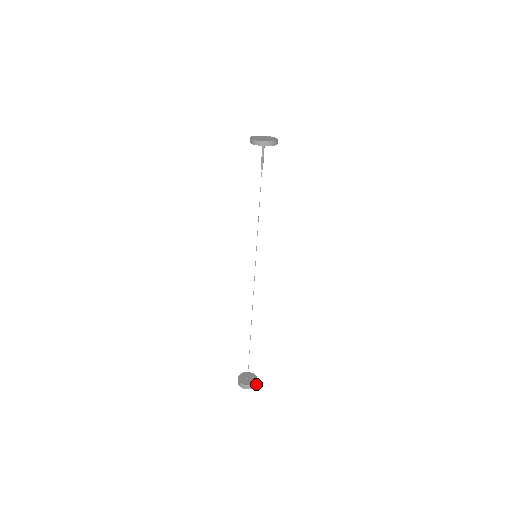
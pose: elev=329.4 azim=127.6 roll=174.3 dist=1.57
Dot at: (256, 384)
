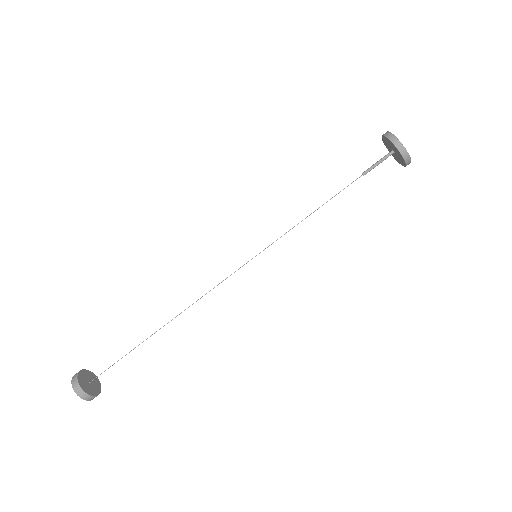
Dot at: (82, 395)
